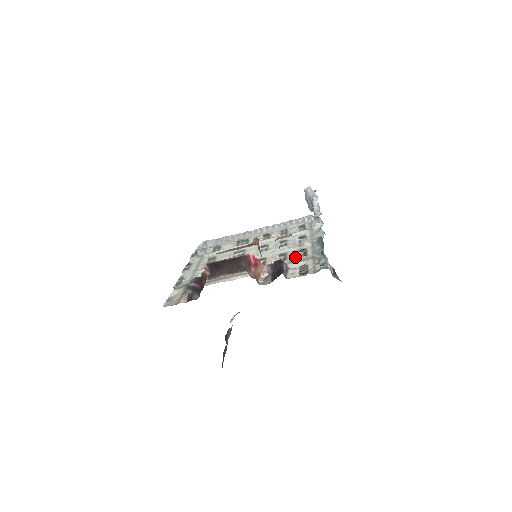
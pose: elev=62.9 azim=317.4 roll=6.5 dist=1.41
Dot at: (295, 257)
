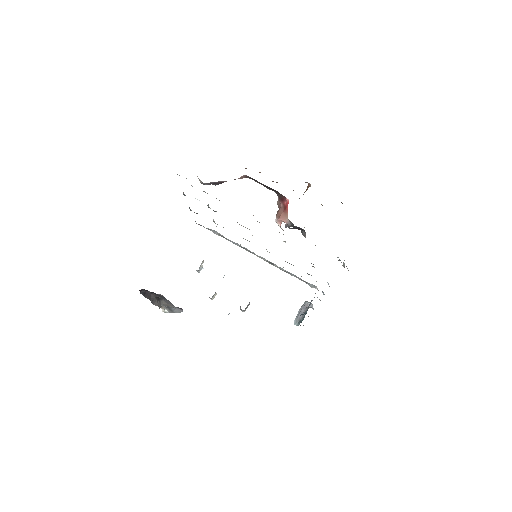
Dot at: occluded
